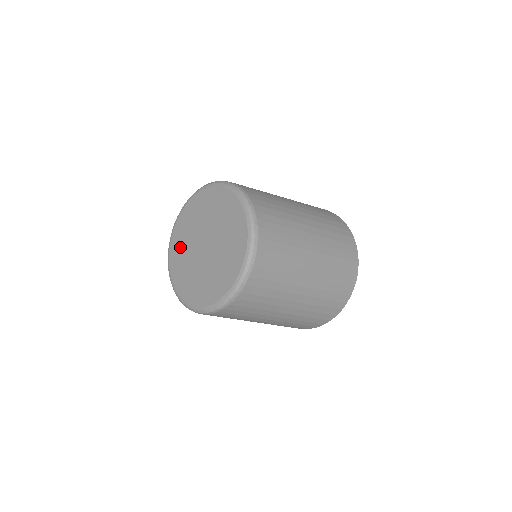
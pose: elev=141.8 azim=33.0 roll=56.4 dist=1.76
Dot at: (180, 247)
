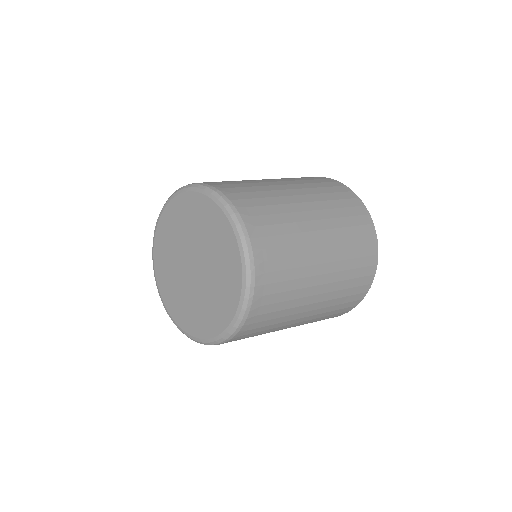
Dot at: (168, 281)
